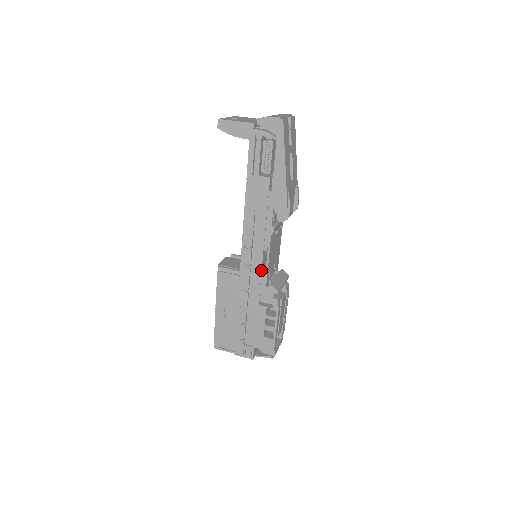
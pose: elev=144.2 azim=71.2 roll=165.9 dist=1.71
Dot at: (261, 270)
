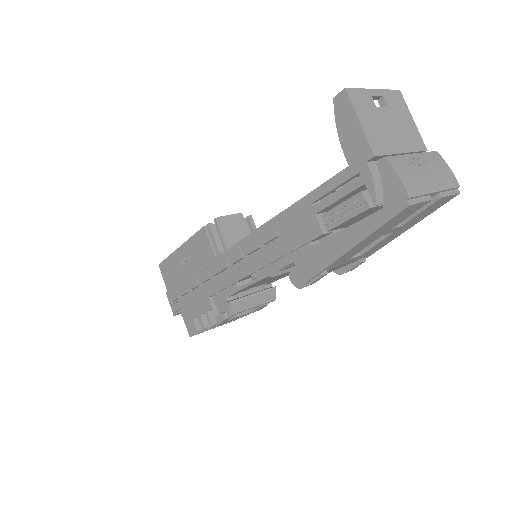
Dot at: (234, 282)
